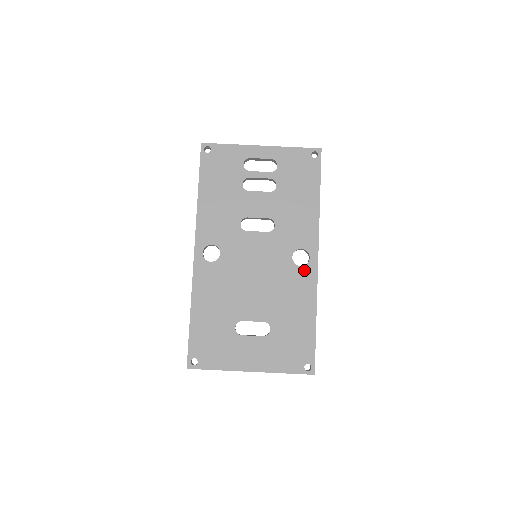
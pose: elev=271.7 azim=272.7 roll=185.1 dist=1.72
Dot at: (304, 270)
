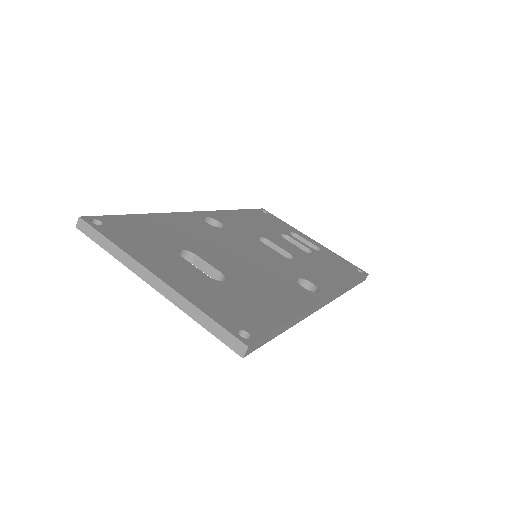
Dot at: (305, 291)
